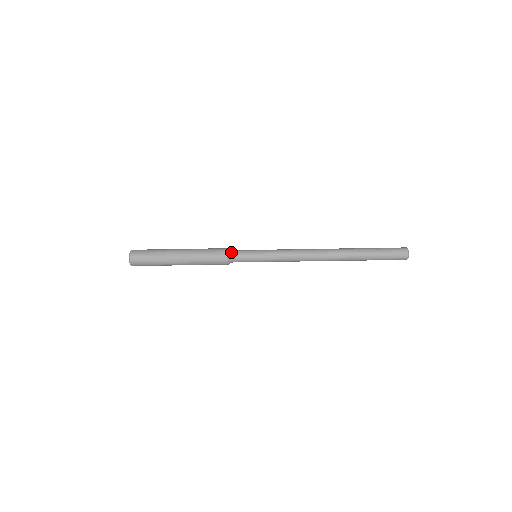
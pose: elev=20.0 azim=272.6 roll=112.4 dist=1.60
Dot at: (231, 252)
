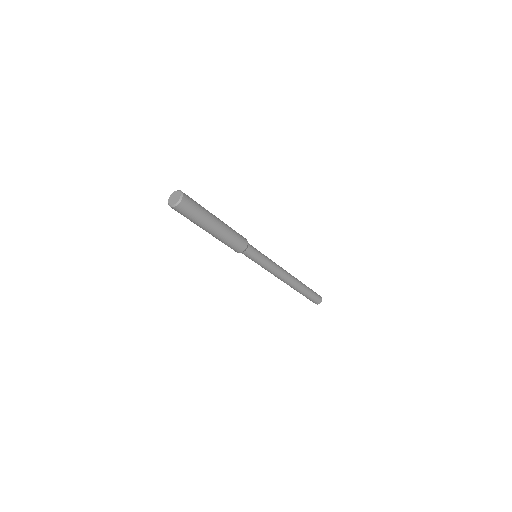
Dot at: (248, 243)
